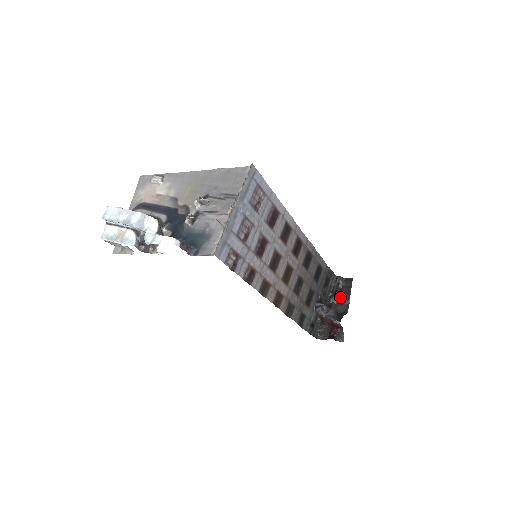
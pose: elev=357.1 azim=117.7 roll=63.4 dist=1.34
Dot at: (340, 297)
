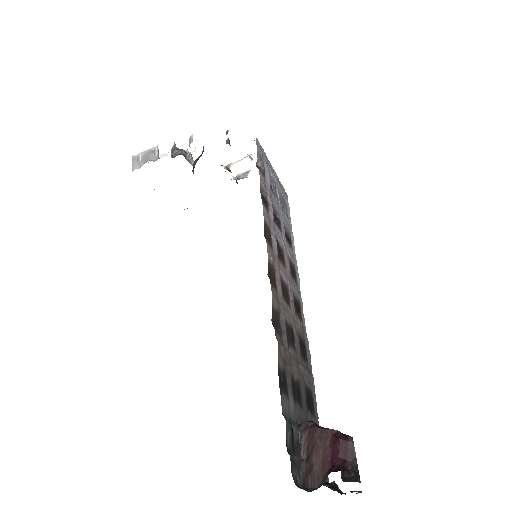
Dot at: occluded
